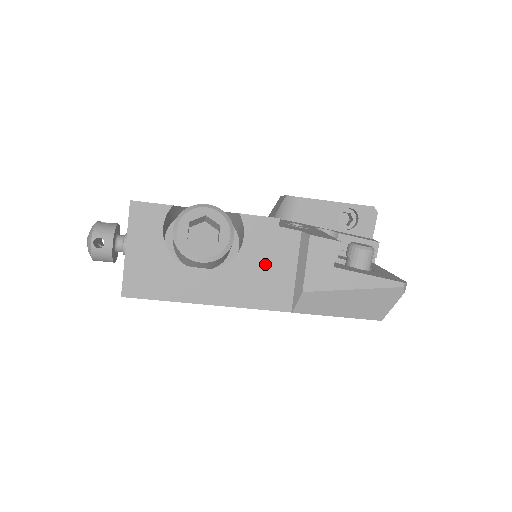
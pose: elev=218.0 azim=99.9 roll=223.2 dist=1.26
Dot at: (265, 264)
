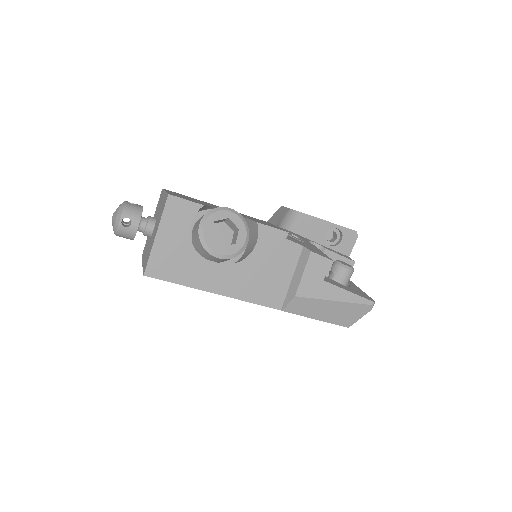
Dot at: (269, 268)
